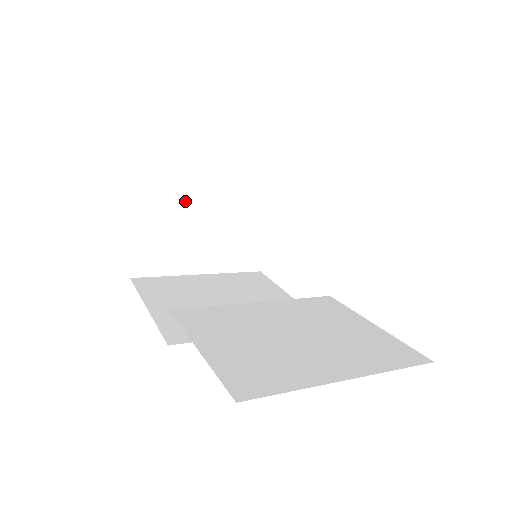
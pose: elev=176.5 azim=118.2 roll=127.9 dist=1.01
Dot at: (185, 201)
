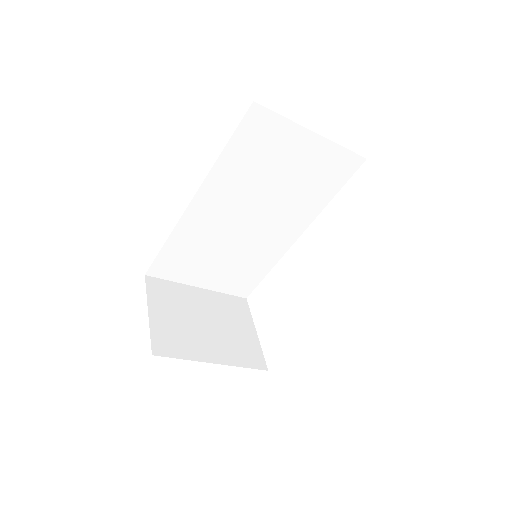
Dot at: (187, 307)
